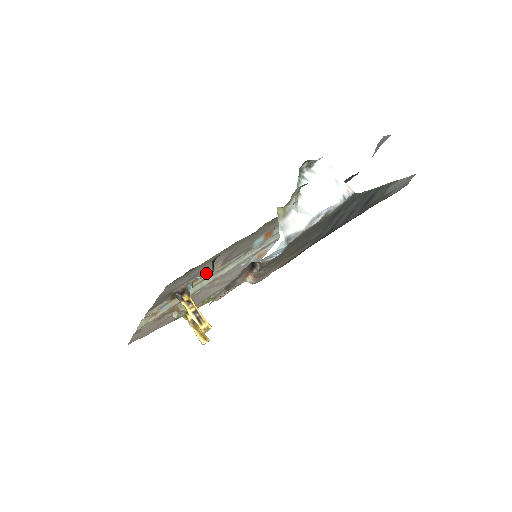
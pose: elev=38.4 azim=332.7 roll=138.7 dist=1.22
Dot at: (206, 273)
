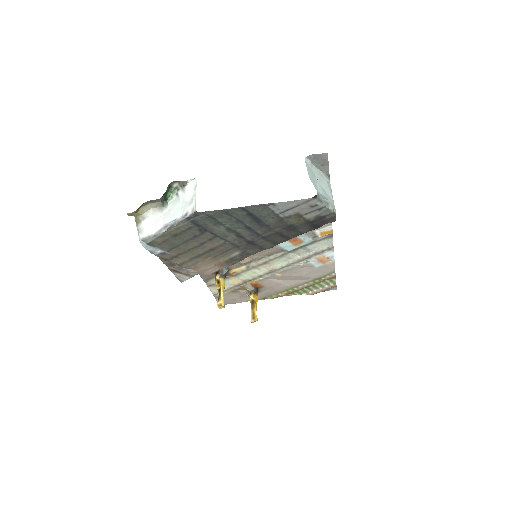
Dot at: (239, 262)
